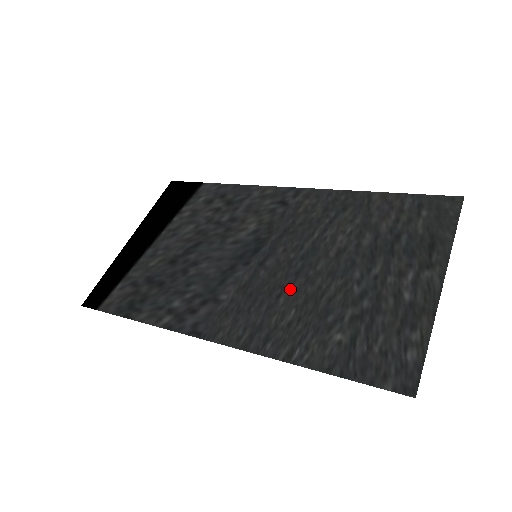
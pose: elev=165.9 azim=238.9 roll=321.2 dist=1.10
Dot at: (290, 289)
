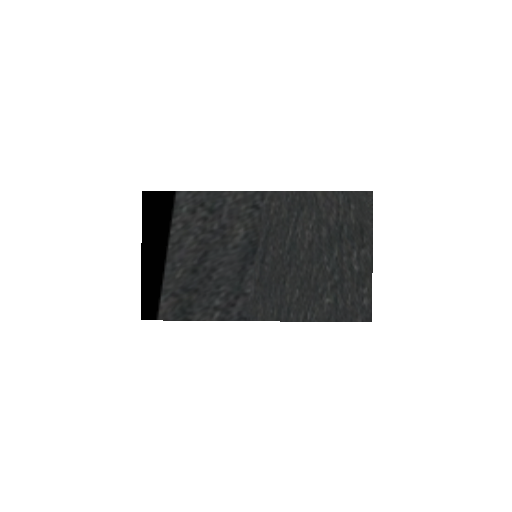
Dot at: (289, 277)
